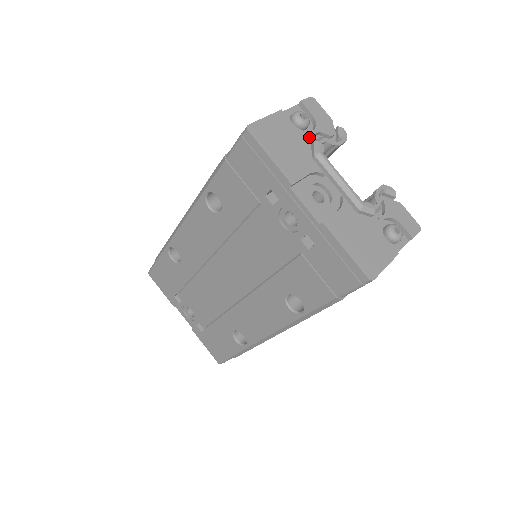
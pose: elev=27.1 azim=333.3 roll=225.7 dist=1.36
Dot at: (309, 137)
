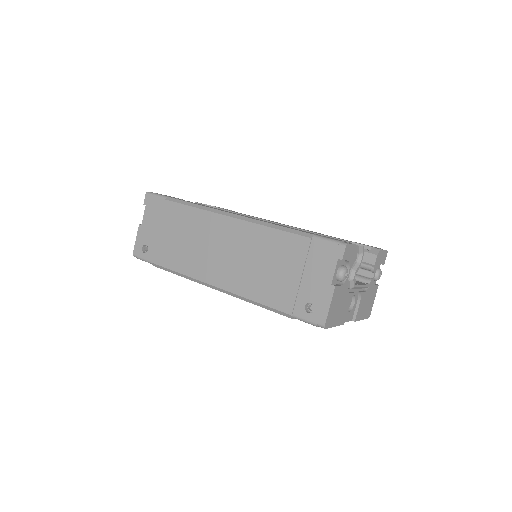
Dot at: (348, 281)
